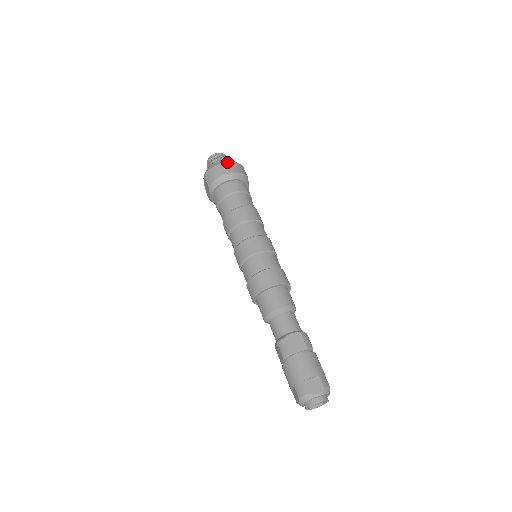
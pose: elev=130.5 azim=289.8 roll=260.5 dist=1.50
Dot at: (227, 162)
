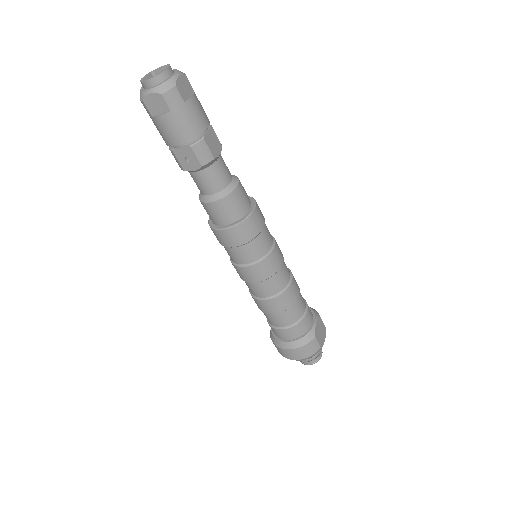
Dot at: occluded
